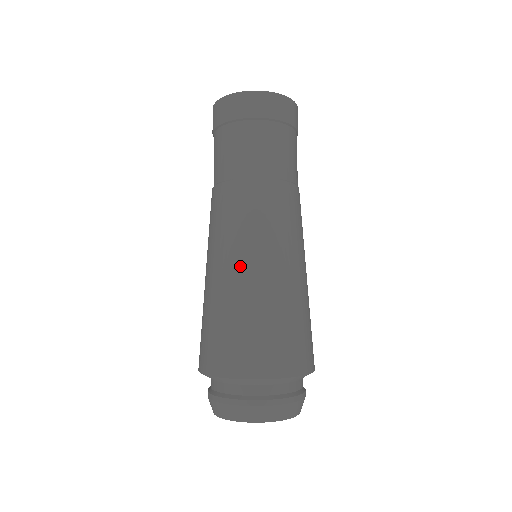
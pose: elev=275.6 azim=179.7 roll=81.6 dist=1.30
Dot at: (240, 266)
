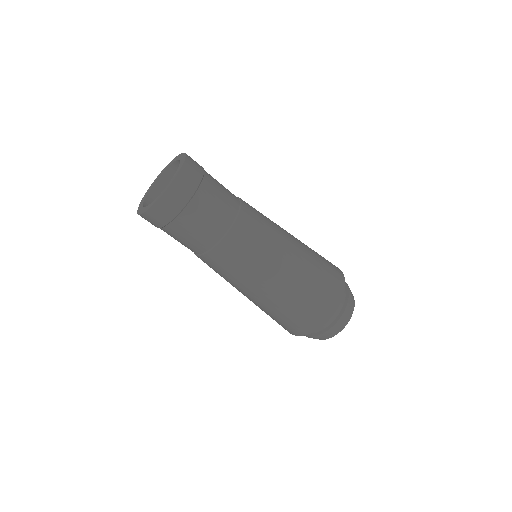
Dot at: (256, 293)
